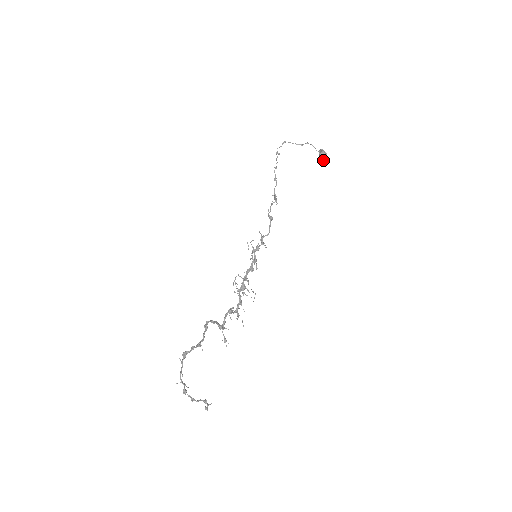
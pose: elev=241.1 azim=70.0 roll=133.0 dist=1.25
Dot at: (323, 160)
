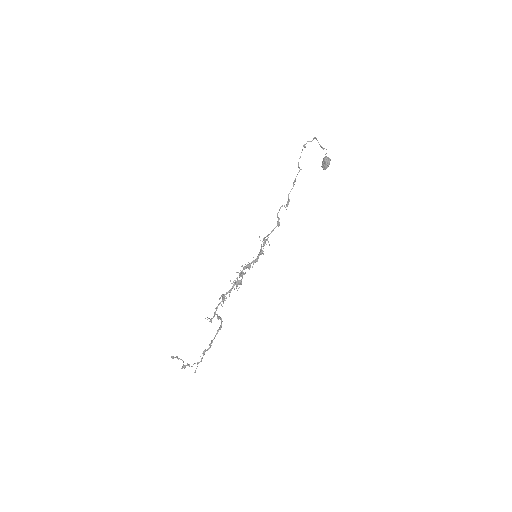
Dot at: (324, 167)
